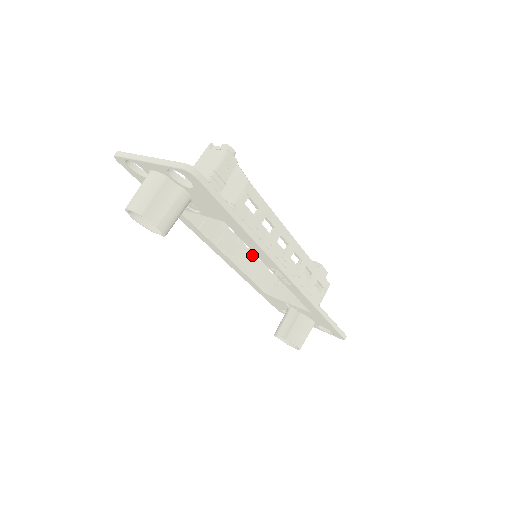
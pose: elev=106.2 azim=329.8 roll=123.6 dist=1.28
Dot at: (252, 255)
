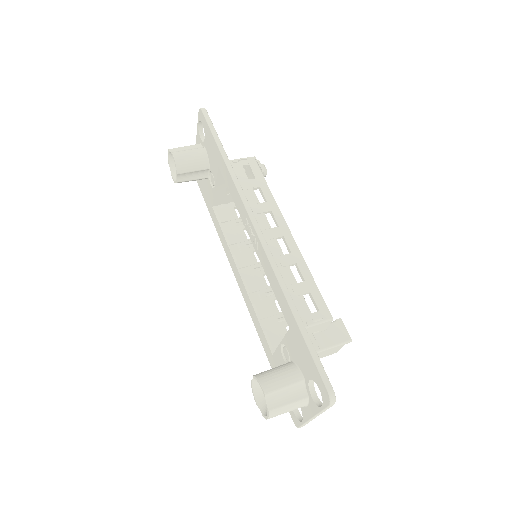
Dot at: (269, 293)
